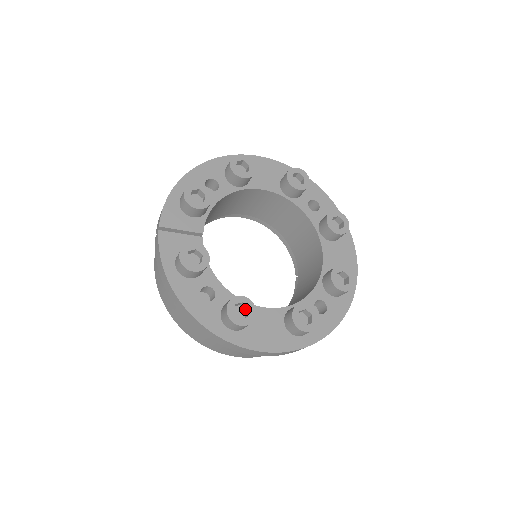
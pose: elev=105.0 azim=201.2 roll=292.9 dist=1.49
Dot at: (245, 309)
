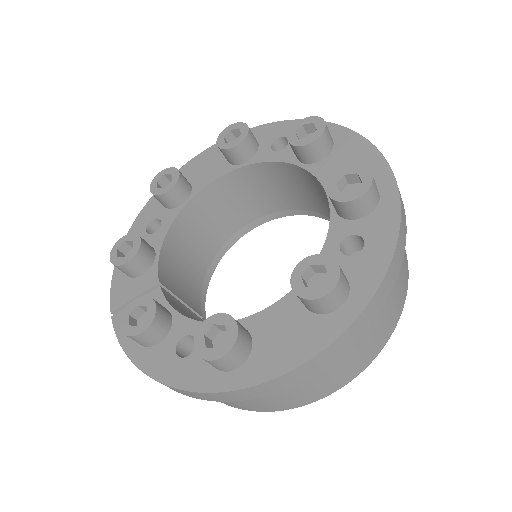
Dot at: occluded
